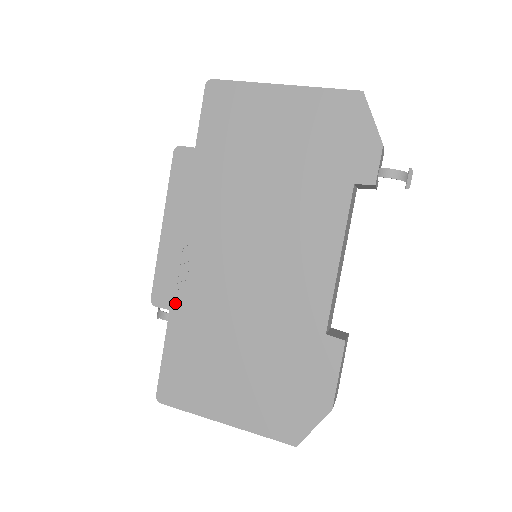
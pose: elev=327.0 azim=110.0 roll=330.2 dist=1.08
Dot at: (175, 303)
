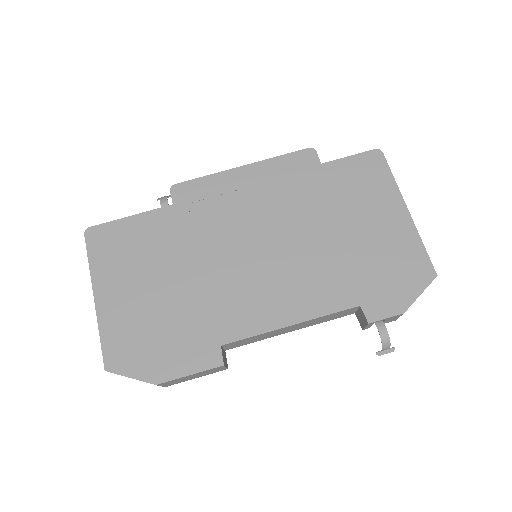
Dot at: (182, 206)
